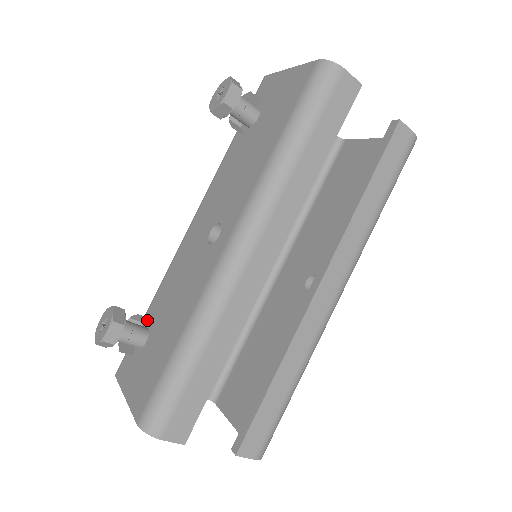
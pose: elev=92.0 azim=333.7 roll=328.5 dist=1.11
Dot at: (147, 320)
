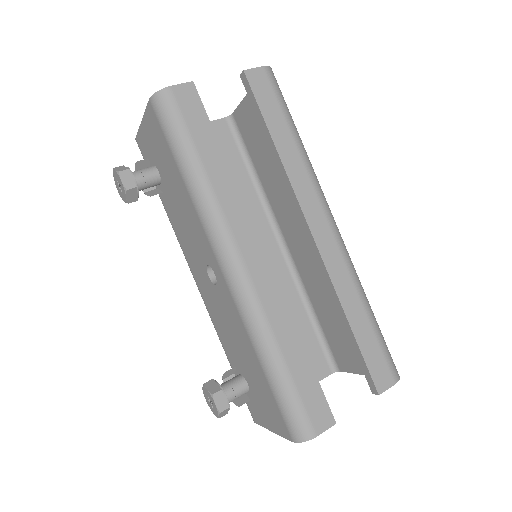
Dot at: (234, 370)
